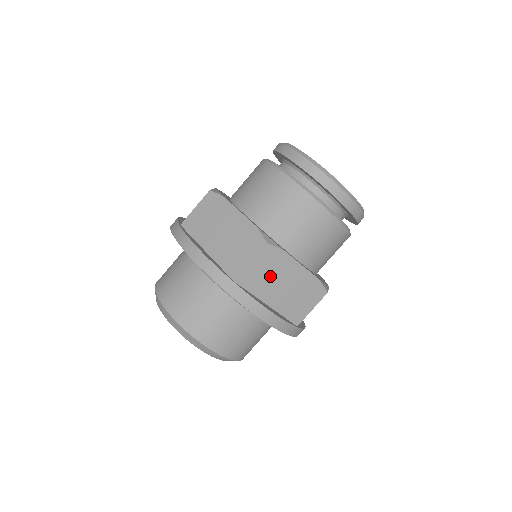
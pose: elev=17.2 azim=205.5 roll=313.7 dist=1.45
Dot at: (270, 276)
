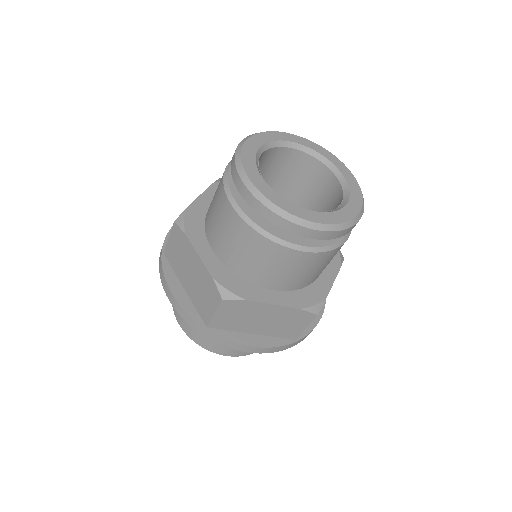
Dot at: (242, 317)
